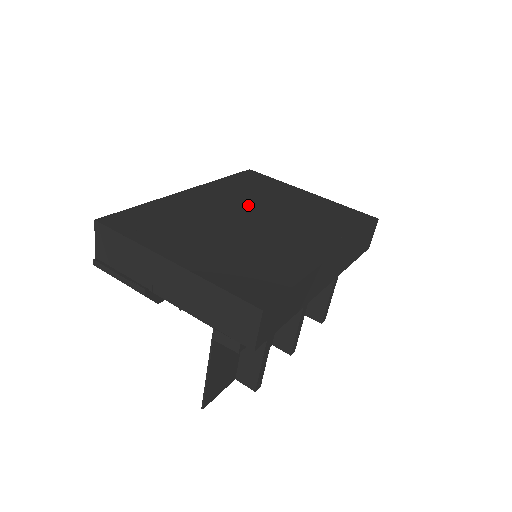
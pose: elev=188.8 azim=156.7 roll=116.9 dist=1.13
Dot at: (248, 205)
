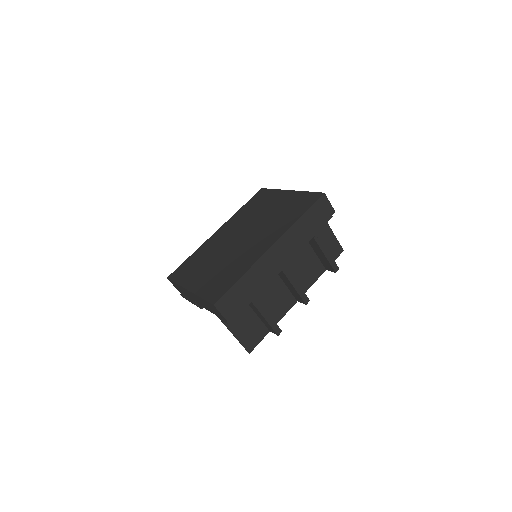
Dot at: (244, 226)
